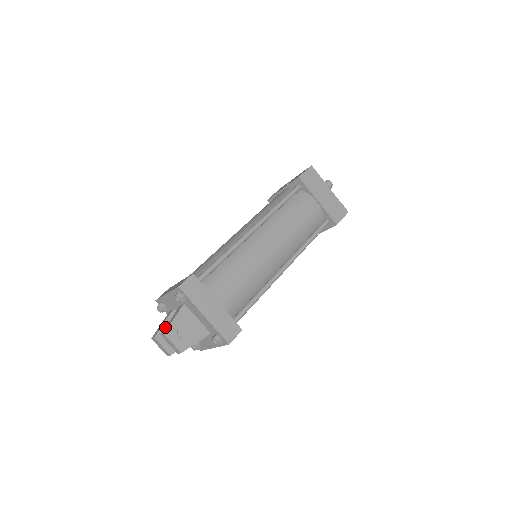
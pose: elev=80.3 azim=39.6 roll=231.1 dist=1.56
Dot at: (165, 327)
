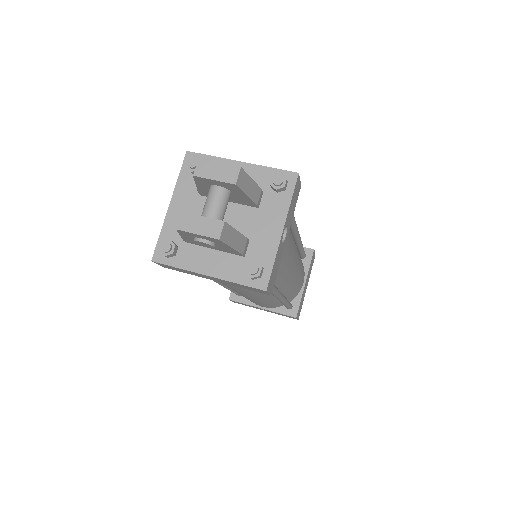
Dot at: occluded
